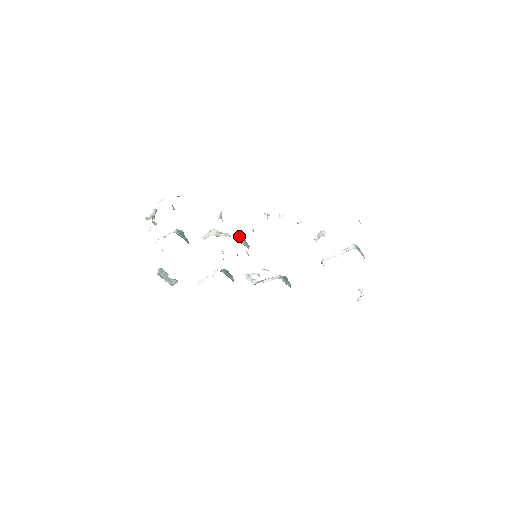
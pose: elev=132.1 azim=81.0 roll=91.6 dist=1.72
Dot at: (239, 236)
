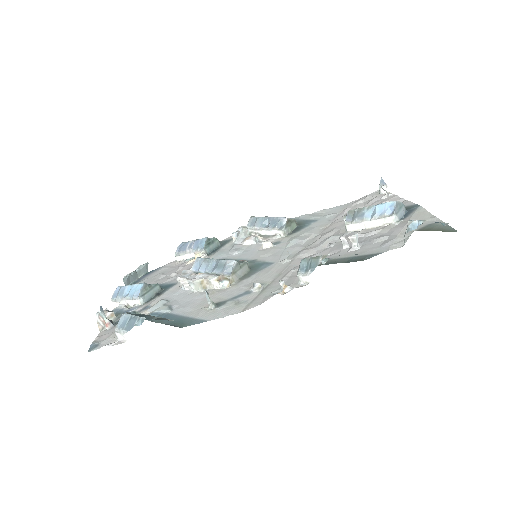
Dot at: (233, 272)
